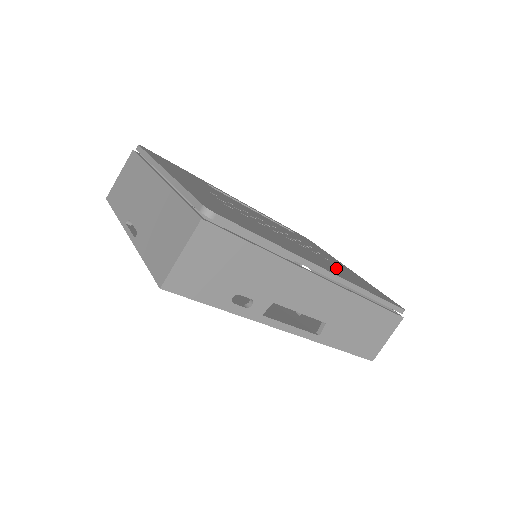
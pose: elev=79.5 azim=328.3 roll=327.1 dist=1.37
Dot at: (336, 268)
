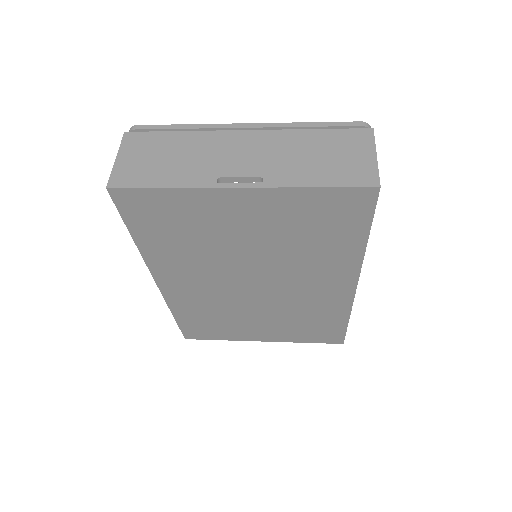
Dot at: occluded
